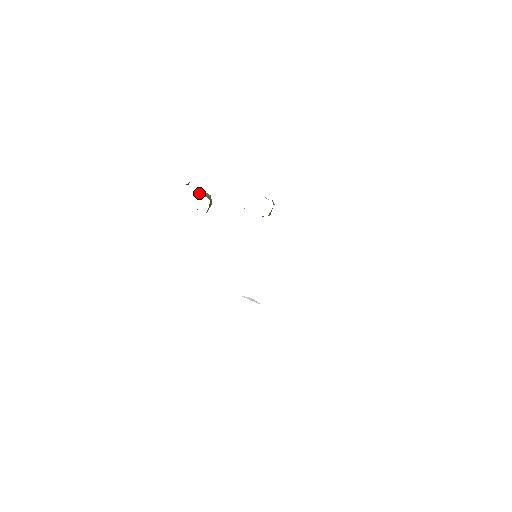
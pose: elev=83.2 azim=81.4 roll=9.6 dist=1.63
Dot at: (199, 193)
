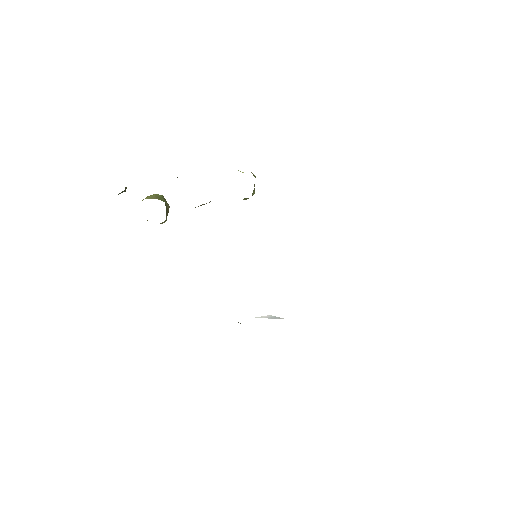
Dot at: occluded
